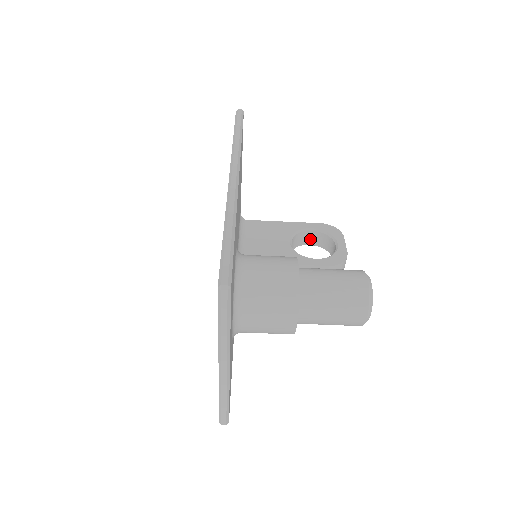
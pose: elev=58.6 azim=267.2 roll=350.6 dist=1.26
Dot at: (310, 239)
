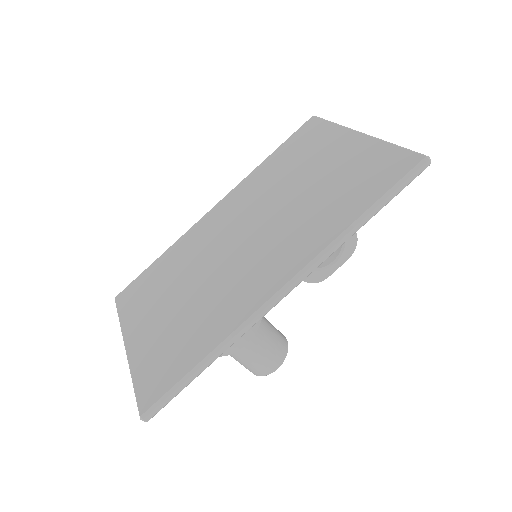
Dot at: occluded
